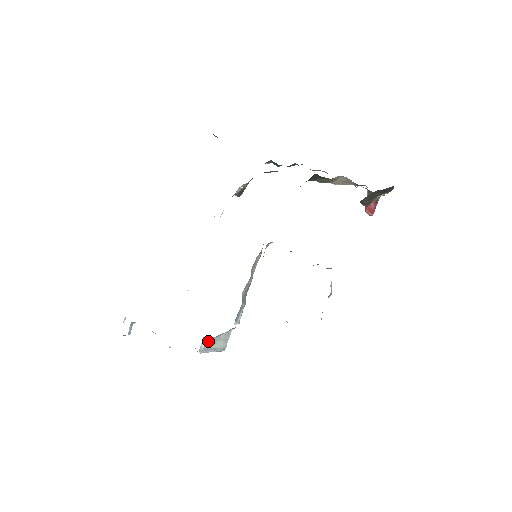
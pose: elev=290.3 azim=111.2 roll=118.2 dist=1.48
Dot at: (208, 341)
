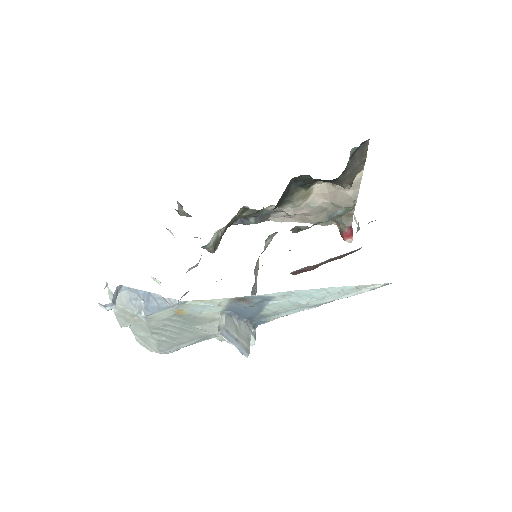
Dot at: (228, 319)
